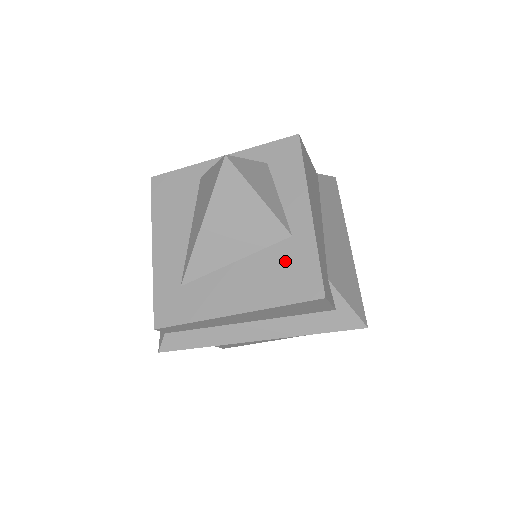
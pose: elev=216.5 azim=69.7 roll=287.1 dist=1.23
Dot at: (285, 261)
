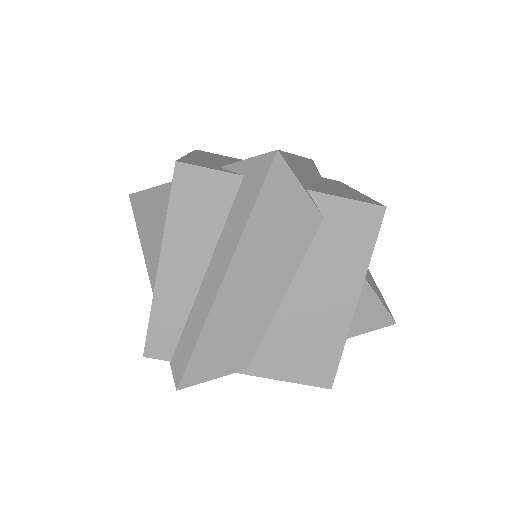
Dot at: occluded
